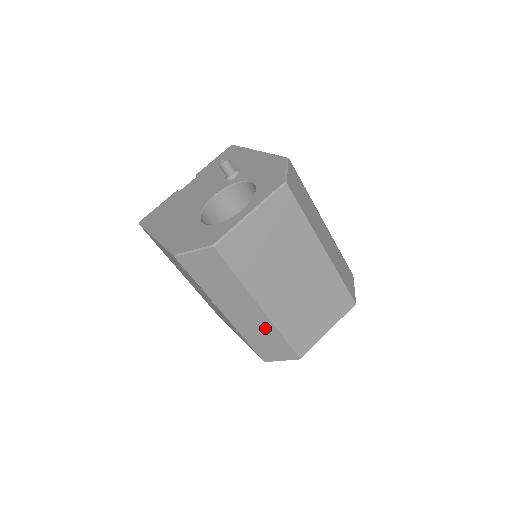
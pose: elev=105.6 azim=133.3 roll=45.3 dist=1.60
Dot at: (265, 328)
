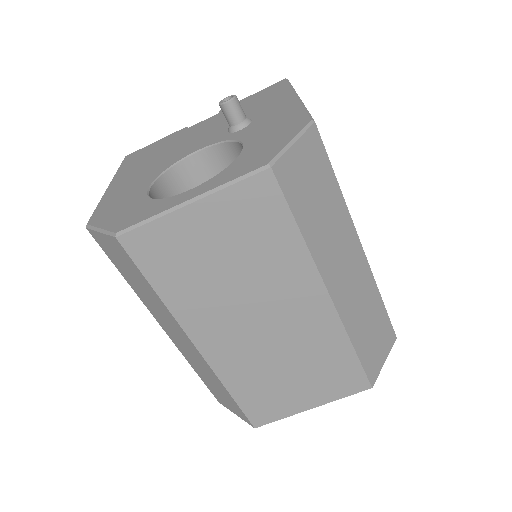
Dot at: (207, 370)
